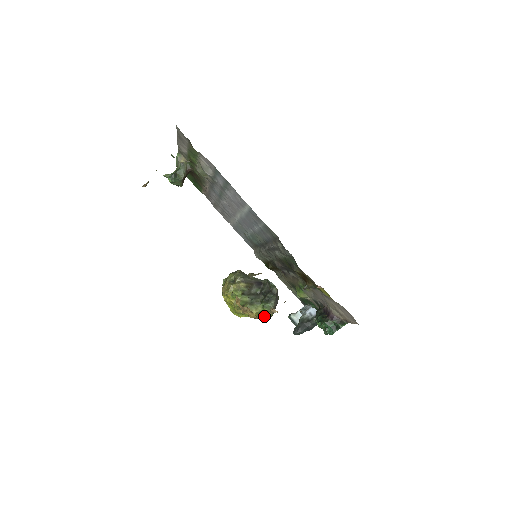
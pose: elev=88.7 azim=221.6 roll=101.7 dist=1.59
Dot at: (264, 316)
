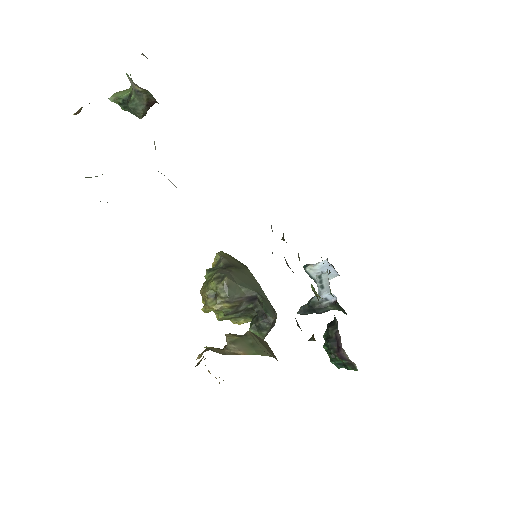
Dot at: occluded
